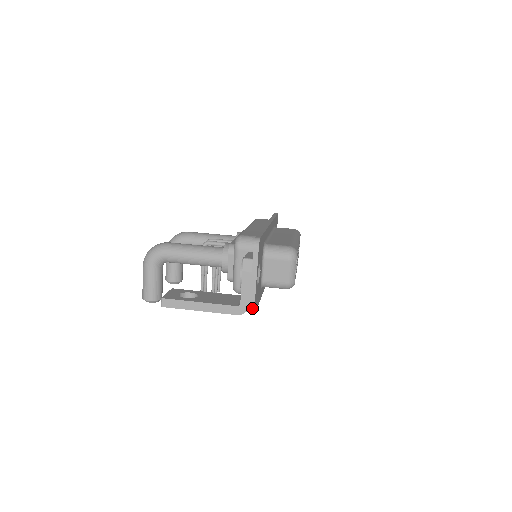
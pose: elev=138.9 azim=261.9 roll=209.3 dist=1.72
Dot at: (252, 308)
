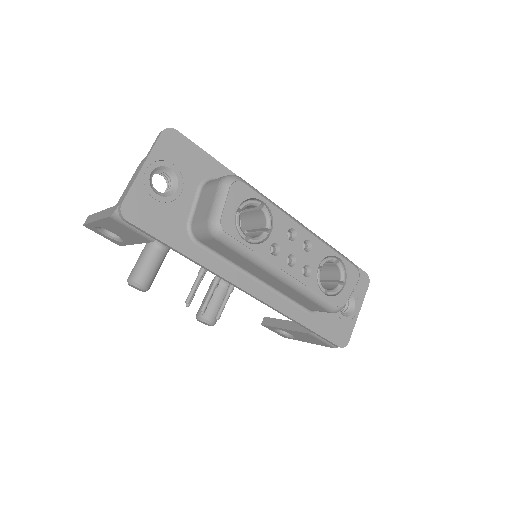
Dot at: (121, 203)
